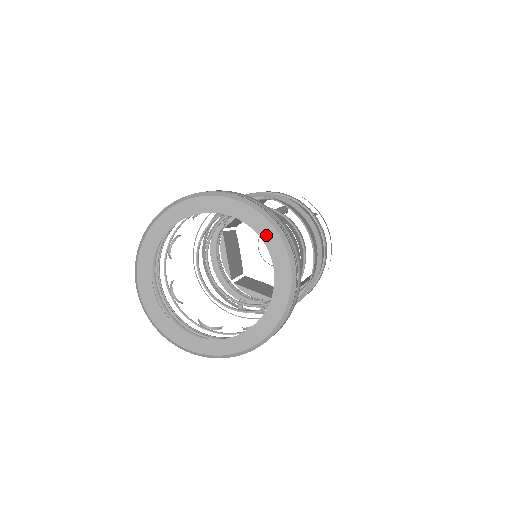
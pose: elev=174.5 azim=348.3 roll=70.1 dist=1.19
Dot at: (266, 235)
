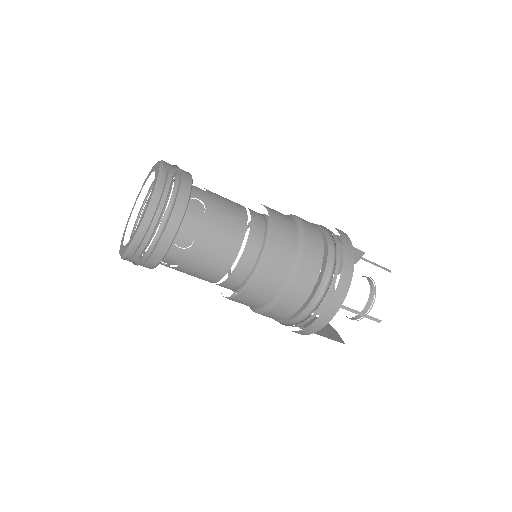
Dot at: (155, 181)
